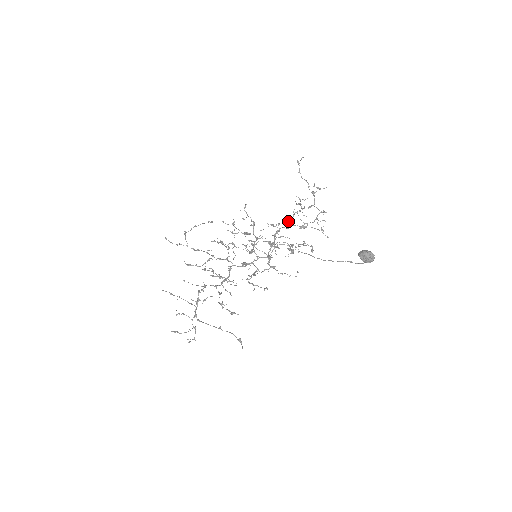
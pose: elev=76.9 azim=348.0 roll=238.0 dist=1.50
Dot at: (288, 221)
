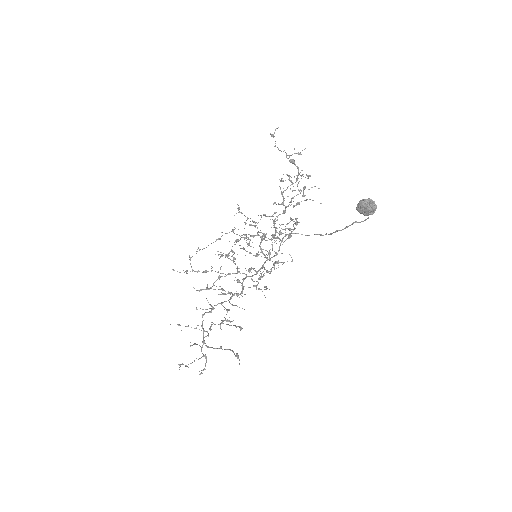
Dot at: (279, 204)
